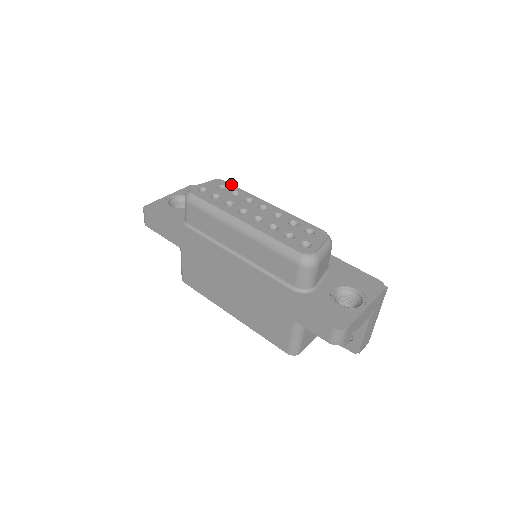
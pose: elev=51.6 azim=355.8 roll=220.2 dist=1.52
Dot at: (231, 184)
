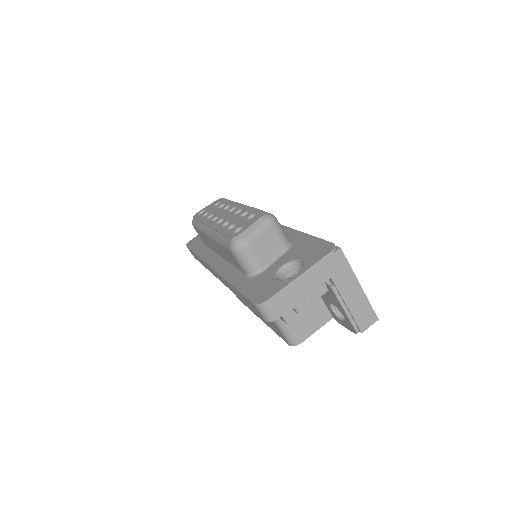
Dot at: (225, 199)
